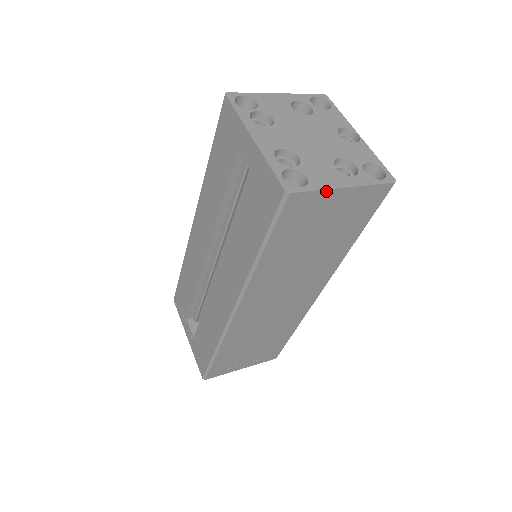
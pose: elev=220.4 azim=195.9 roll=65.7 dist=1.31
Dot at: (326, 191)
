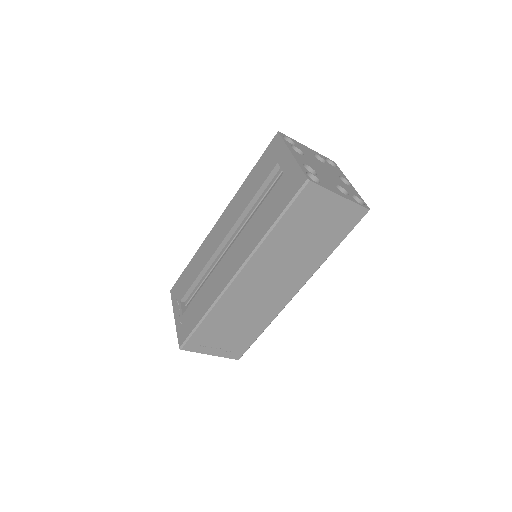
Dot at: (330, 192)
